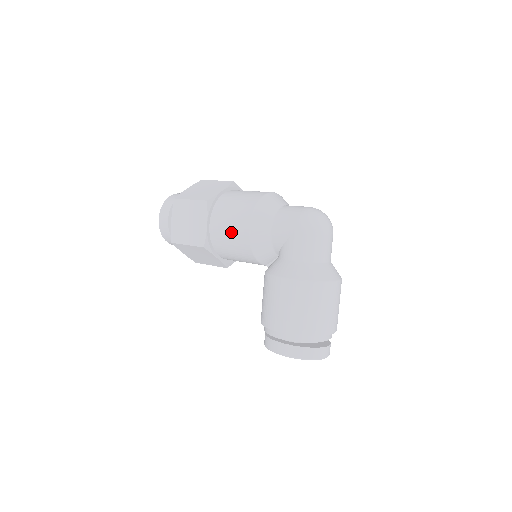
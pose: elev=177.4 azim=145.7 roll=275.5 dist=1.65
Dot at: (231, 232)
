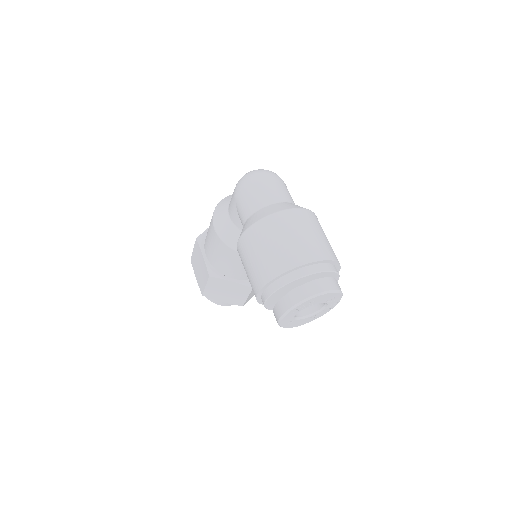
Dot at: (212, 245)
